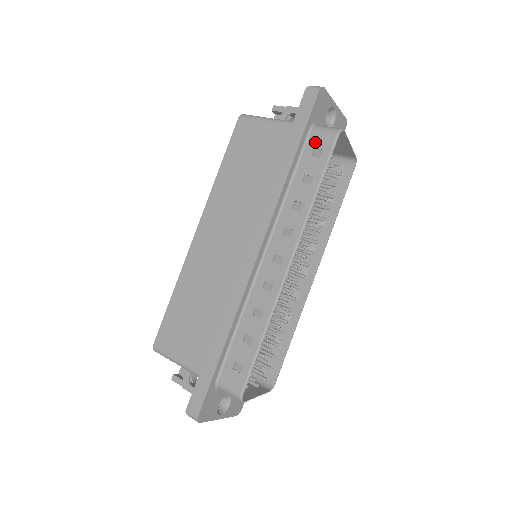
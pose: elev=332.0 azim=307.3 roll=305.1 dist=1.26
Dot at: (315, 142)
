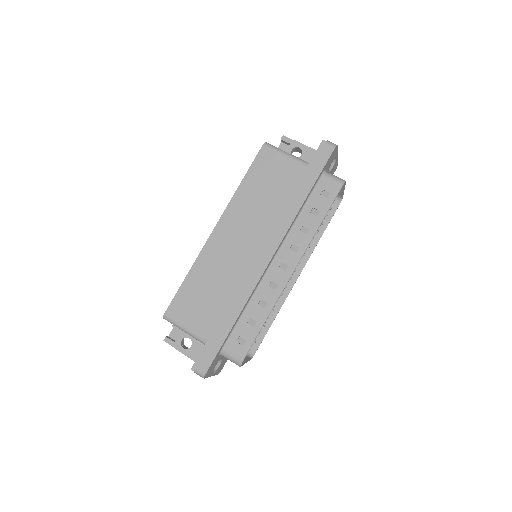
Dot at: (325, 185)
